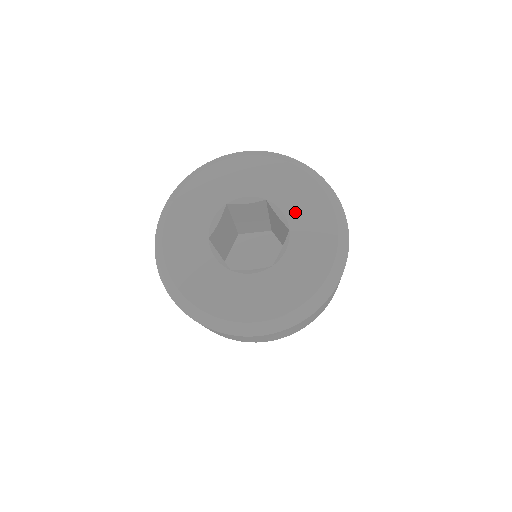
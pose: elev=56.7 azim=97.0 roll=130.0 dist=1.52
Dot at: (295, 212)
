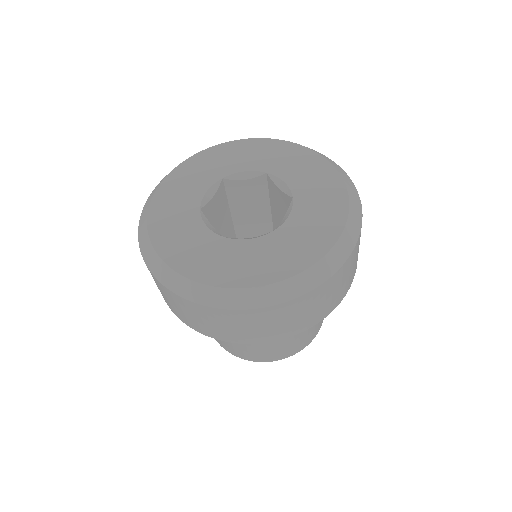
Dot at: (299, 182)
